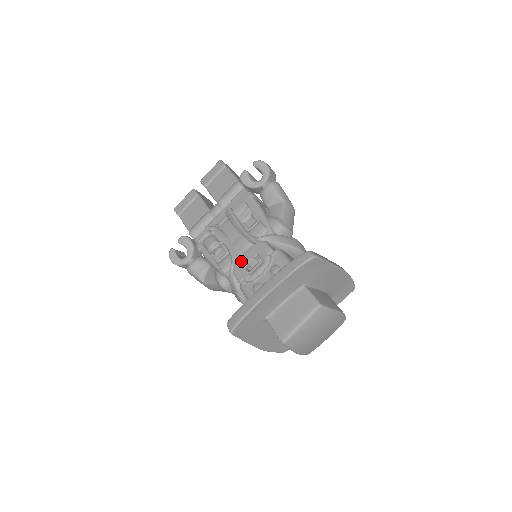
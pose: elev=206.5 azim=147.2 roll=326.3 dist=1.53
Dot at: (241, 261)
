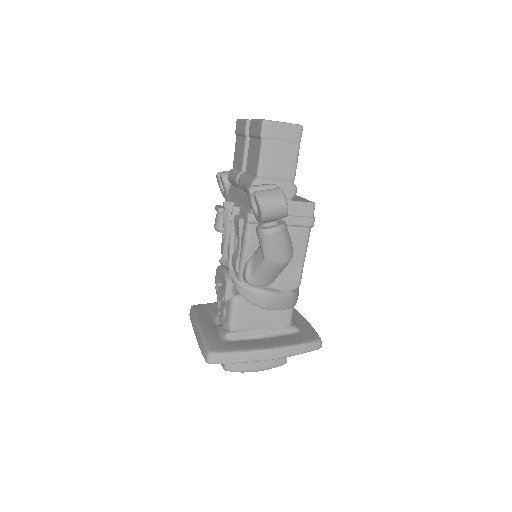
Dot at: (219, 271)
